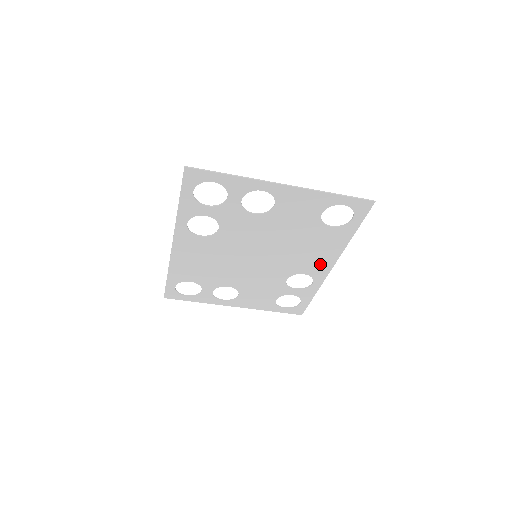
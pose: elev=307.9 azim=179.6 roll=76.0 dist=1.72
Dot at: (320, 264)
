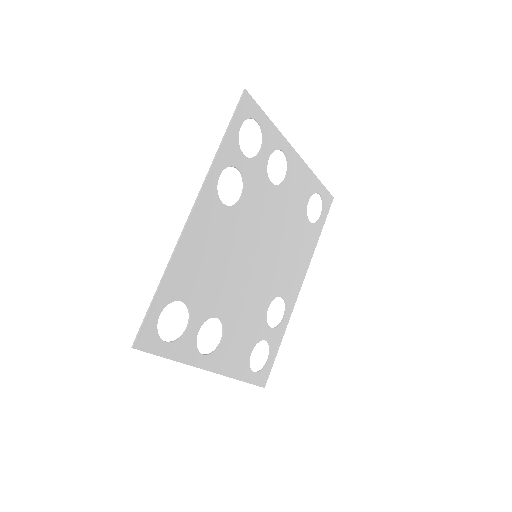
Dot at: (294, 281)
